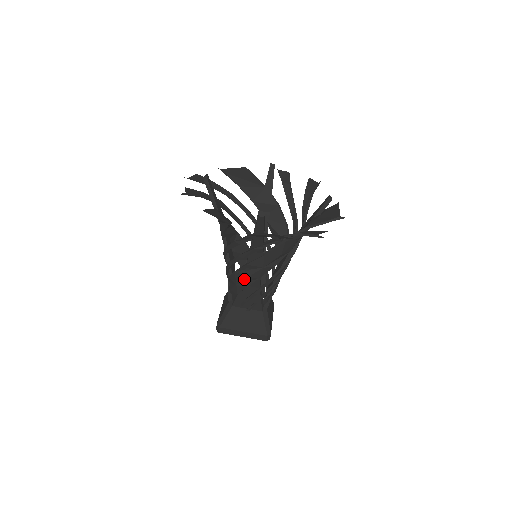
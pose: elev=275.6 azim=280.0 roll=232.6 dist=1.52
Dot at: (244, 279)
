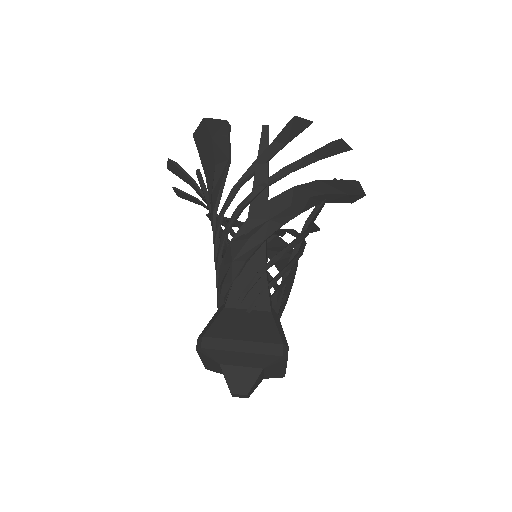
Dot at: (243, 245)
